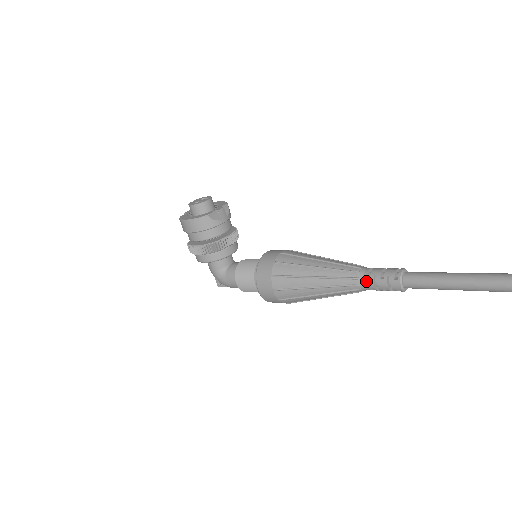
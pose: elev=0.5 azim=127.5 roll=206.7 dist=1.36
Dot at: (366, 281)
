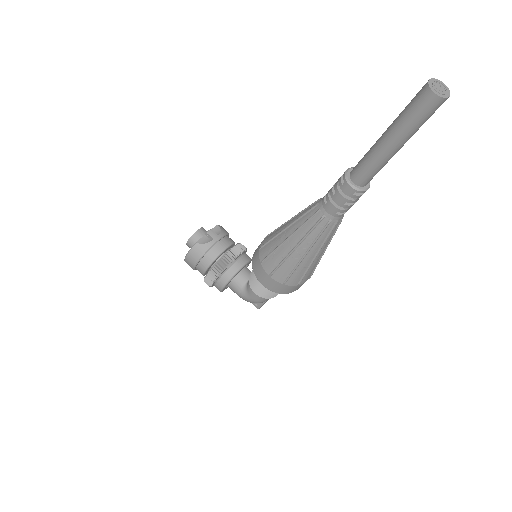
Dot at: (326, 207)
